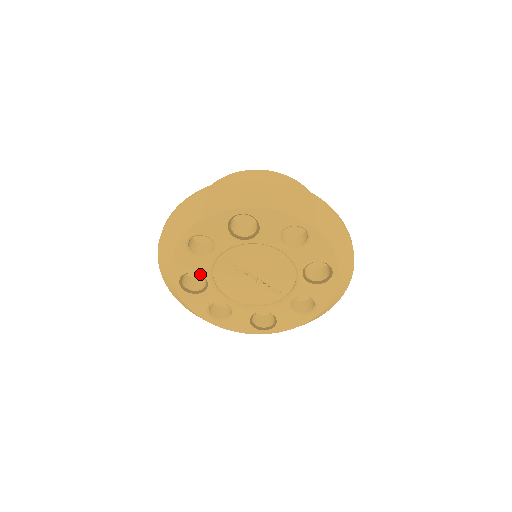
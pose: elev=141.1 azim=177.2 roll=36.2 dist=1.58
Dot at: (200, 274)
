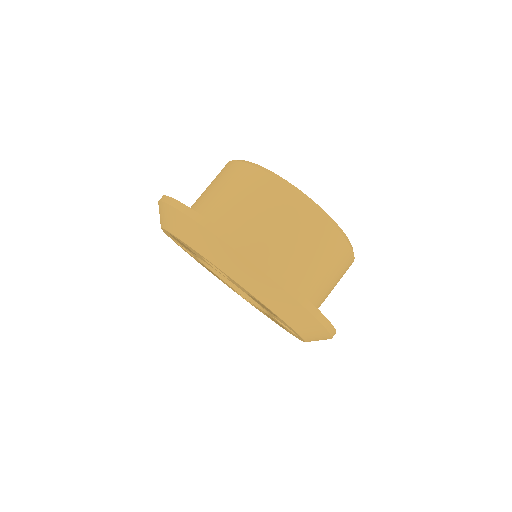
Dot at: occluded
